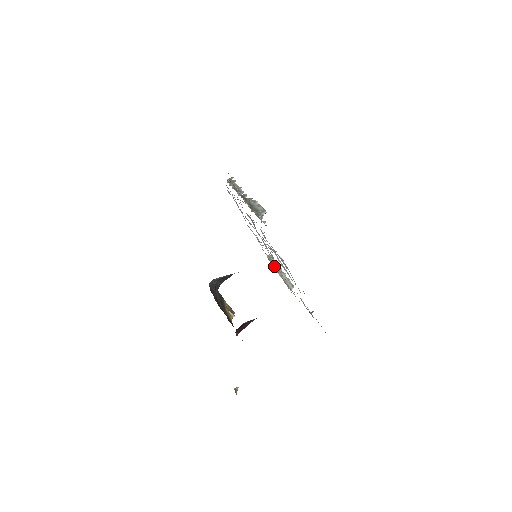
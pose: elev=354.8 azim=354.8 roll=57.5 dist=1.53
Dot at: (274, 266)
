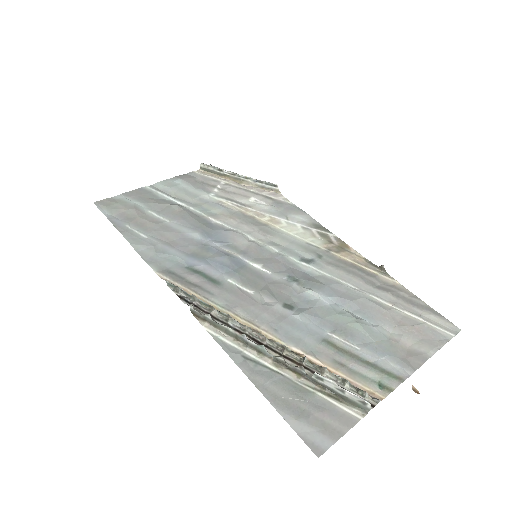
Dot at: (225, 178)
